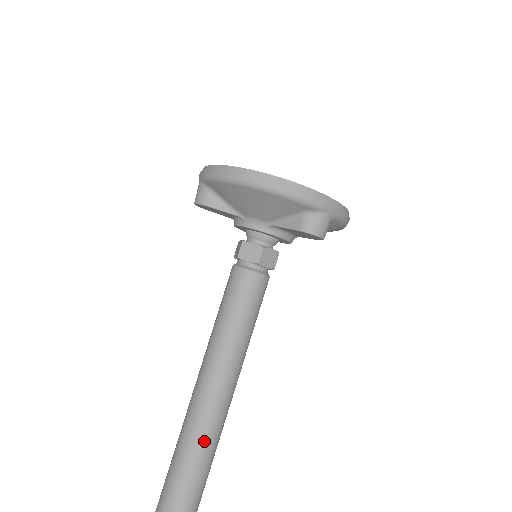
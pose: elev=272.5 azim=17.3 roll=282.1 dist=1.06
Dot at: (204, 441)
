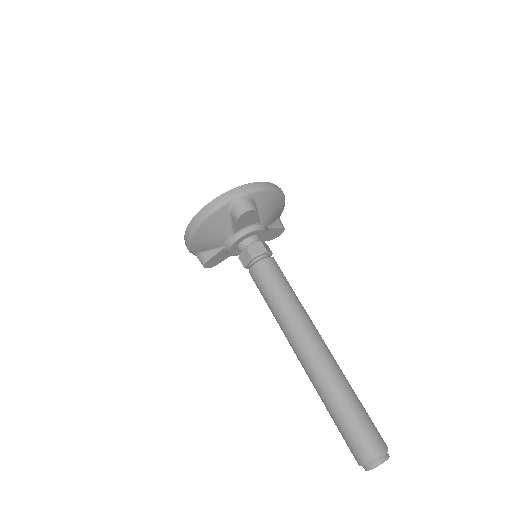
Dot at: (324, 378)
